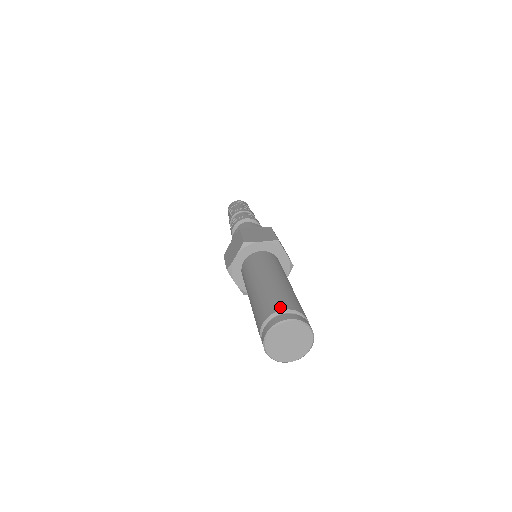
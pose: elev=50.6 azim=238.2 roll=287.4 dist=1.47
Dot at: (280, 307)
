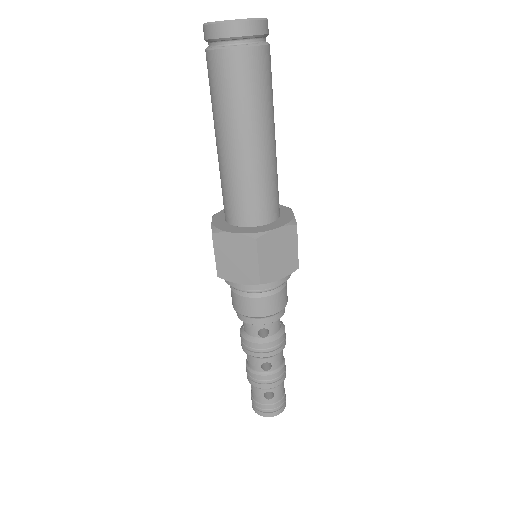
Dot at: occluded
